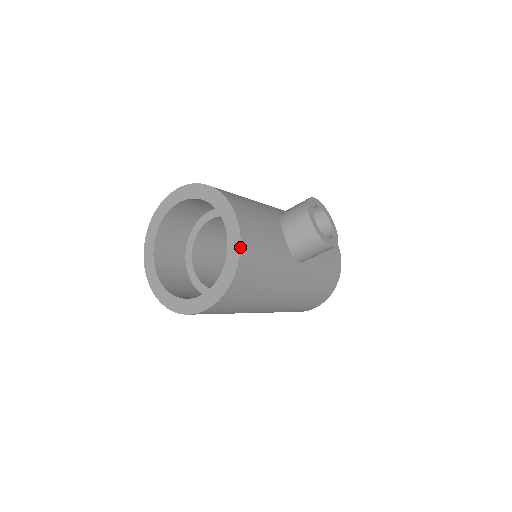
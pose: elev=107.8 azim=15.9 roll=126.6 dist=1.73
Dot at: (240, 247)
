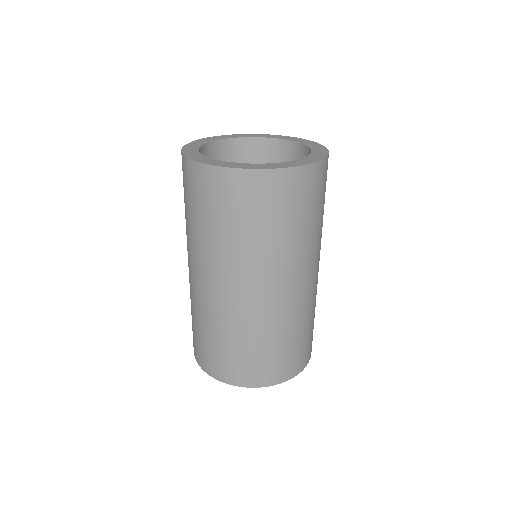
Dot at: occluded
